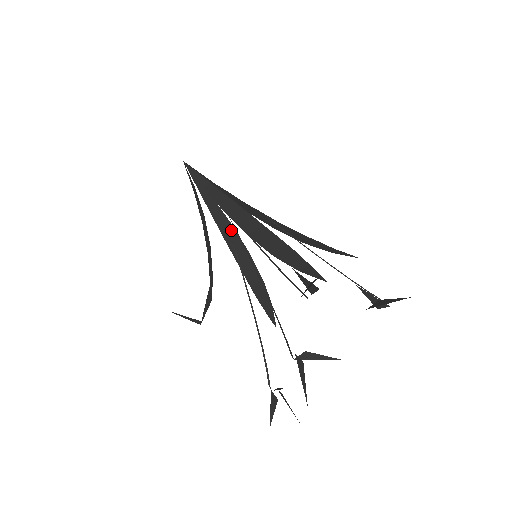
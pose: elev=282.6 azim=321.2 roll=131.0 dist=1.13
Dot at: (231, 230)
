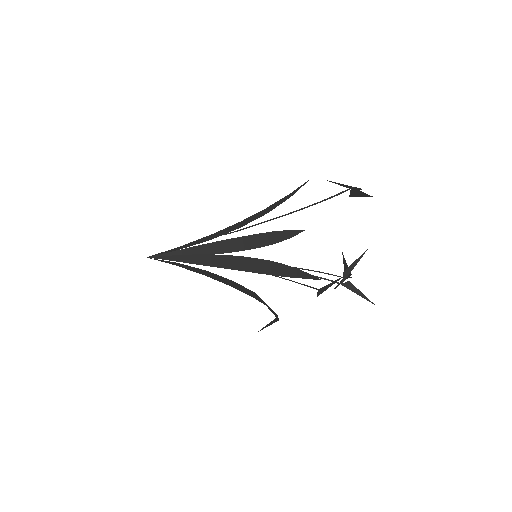
Dot at: (220, 244)
